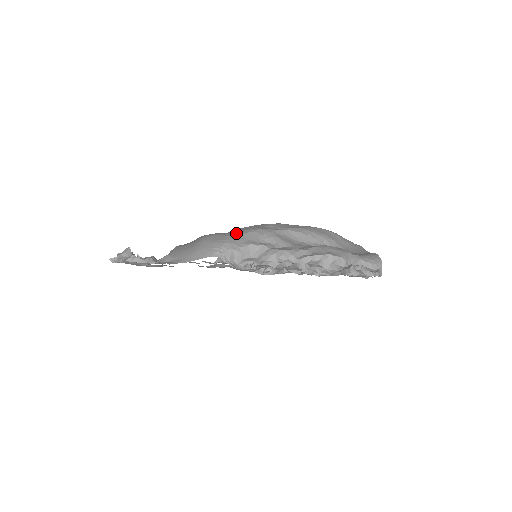
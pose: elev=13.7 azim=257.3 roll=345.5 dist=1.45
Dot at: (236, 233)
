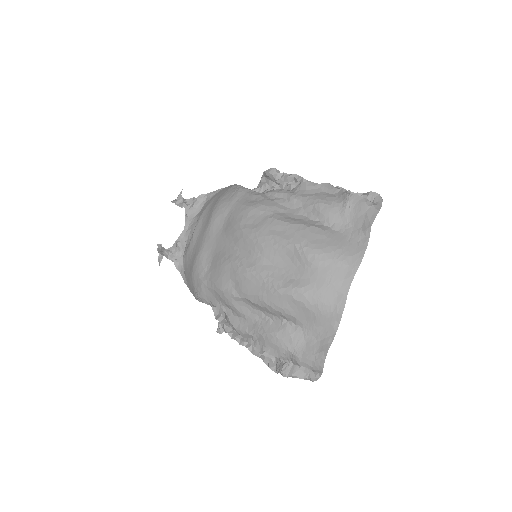
Dot at: (207, 283)
